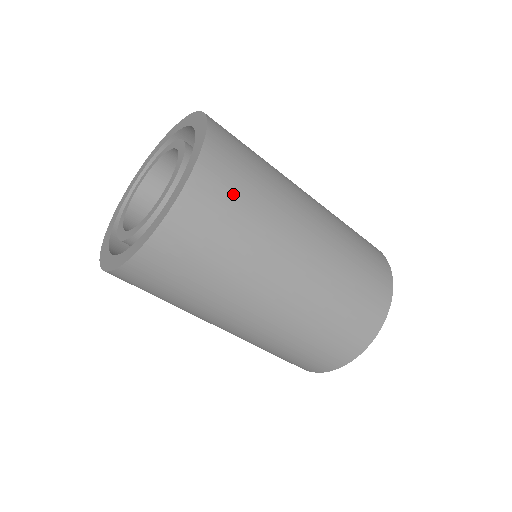
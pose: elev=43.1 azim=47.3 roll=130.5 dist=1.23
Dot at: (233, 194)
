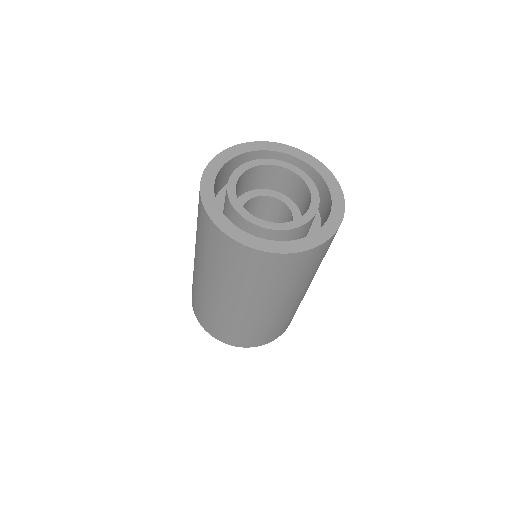
Dot at: (302, 268)
